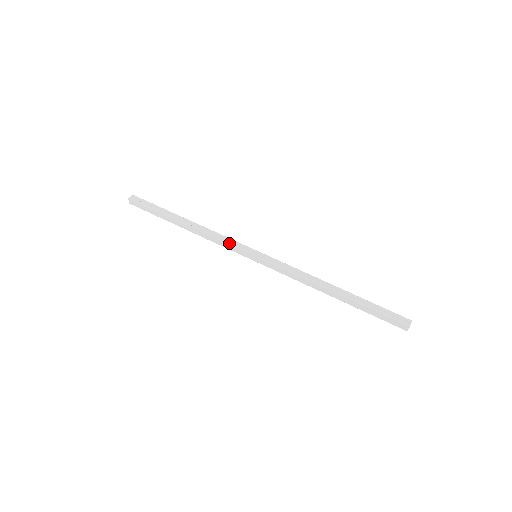
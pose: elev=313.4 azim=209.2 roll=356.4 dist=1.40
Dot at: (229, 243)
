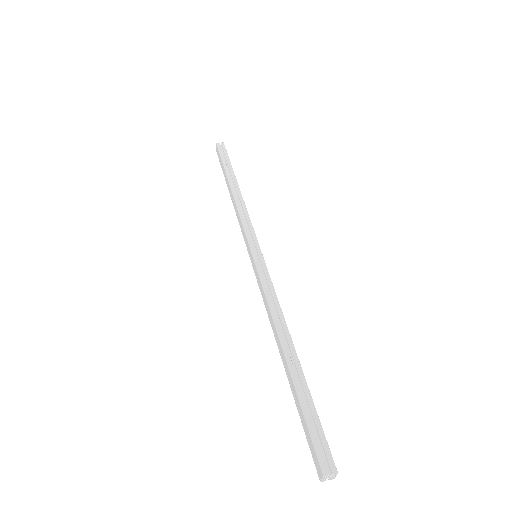
Dot at: (245, 226)
